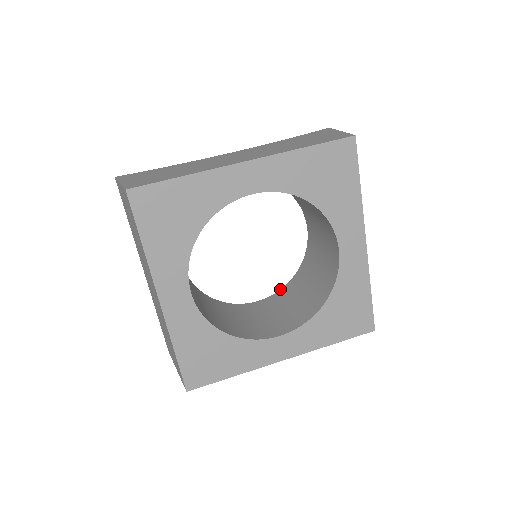
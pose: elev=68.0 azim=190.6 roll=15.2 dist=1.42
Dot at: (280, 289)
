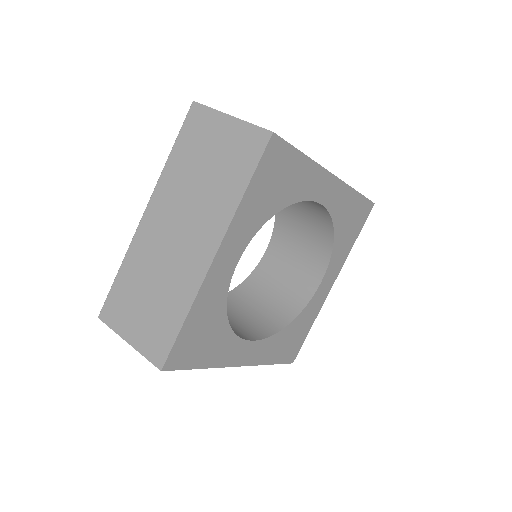
Dot at: occluded
